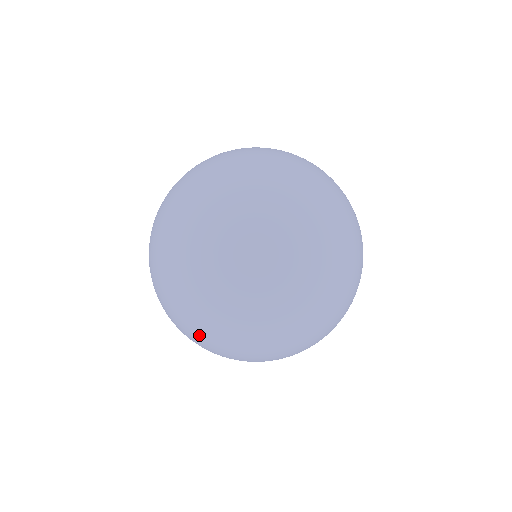
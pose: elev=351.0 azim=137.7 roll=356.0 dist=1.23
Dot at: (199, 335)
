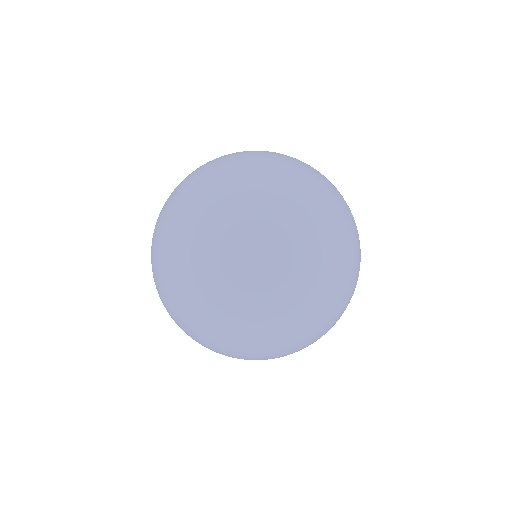
Dot at: occluded
